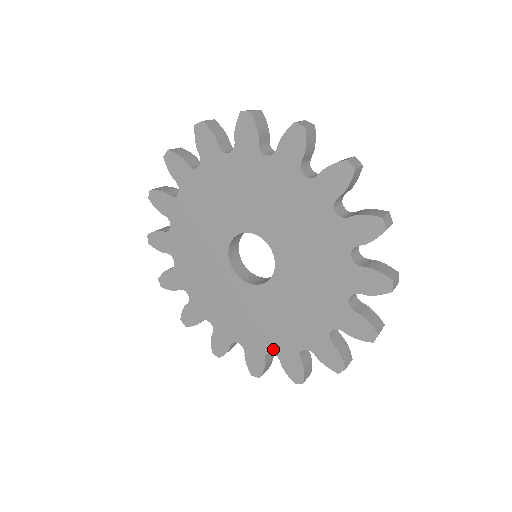
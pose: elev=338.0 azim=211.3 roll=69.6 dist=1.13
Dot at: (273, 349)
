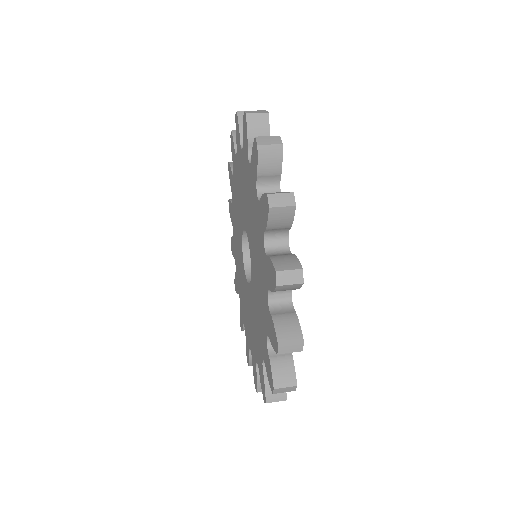
Dot at: (240, 298)
